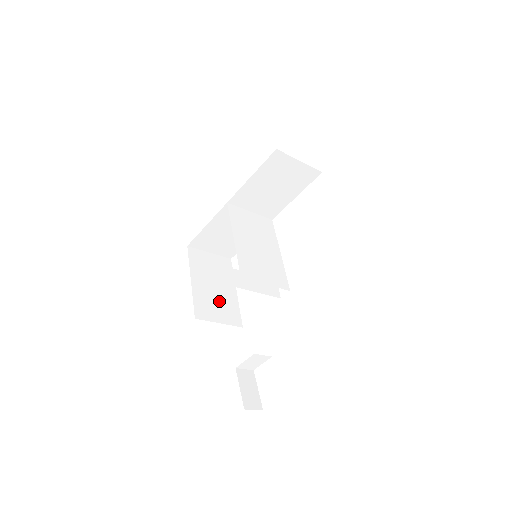
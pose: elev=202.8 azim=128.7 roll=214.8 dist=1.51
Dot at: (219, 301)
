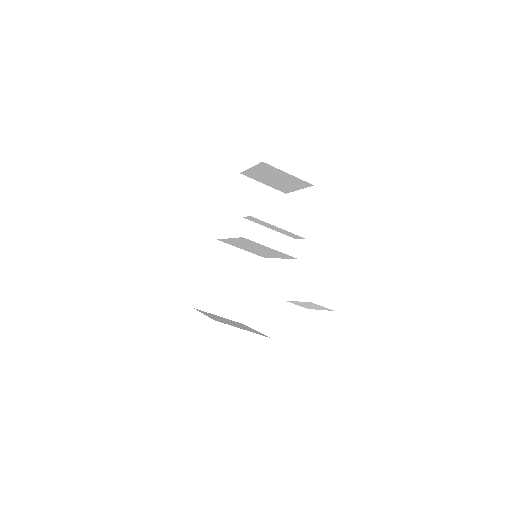
Dot at: occluded
